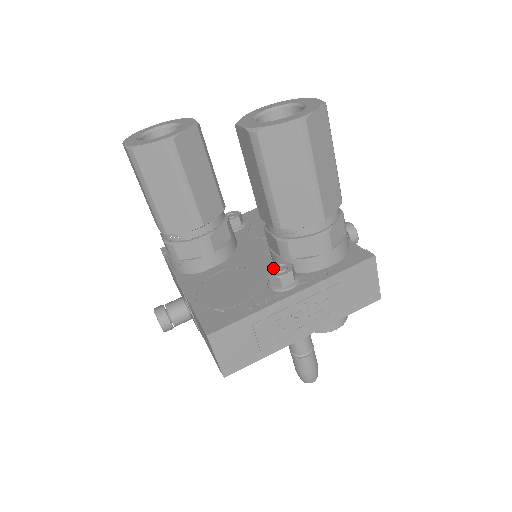
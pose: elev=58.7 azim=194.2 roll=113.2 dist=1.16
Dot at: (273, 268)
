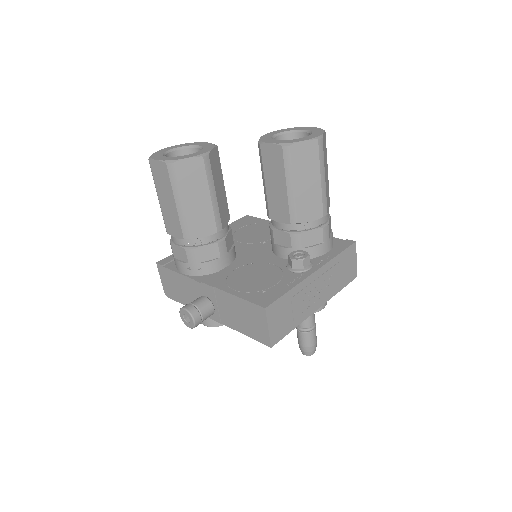
Dot at: (292, 255)
